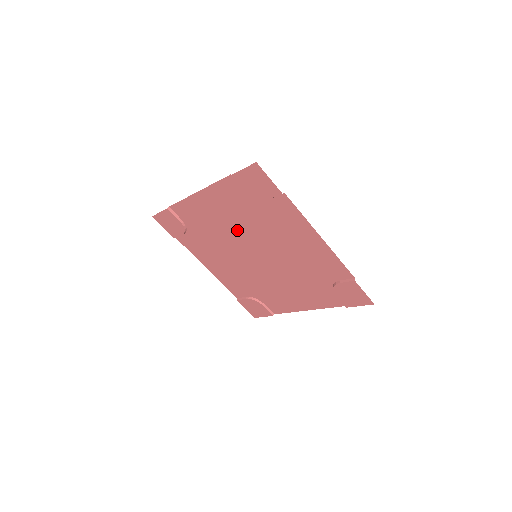
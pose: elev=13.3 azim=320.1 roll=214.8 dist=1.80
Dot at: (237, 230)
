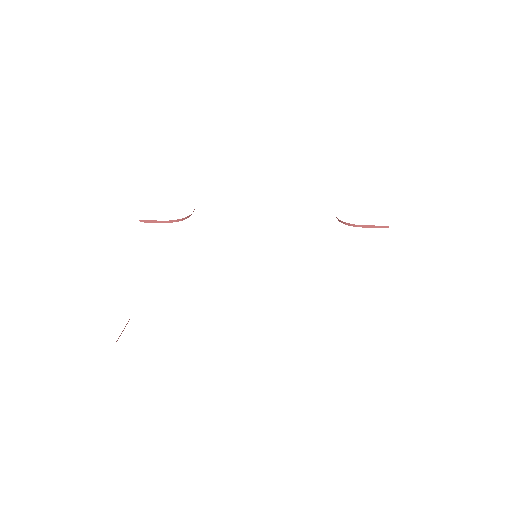
Dot at: occluded
